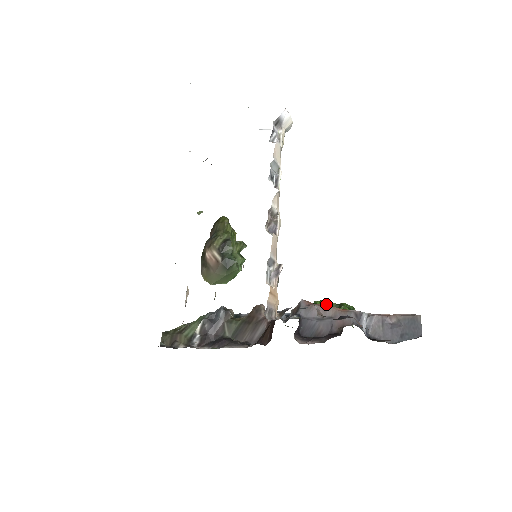
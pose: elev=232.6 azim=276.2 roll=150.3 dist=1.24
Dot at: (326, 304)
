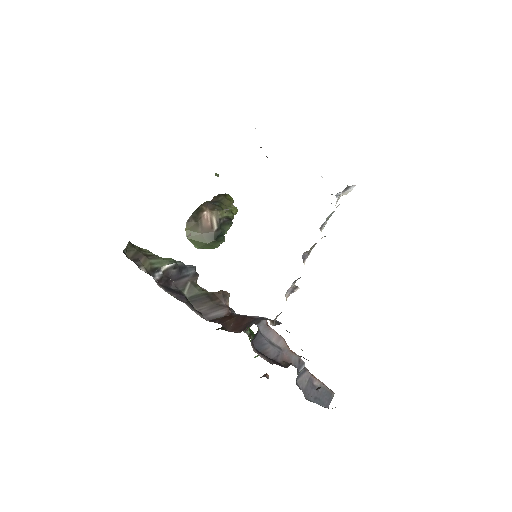
Dot at: occluded
